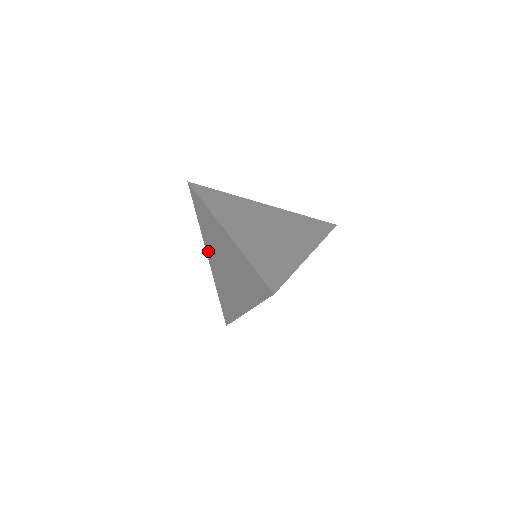
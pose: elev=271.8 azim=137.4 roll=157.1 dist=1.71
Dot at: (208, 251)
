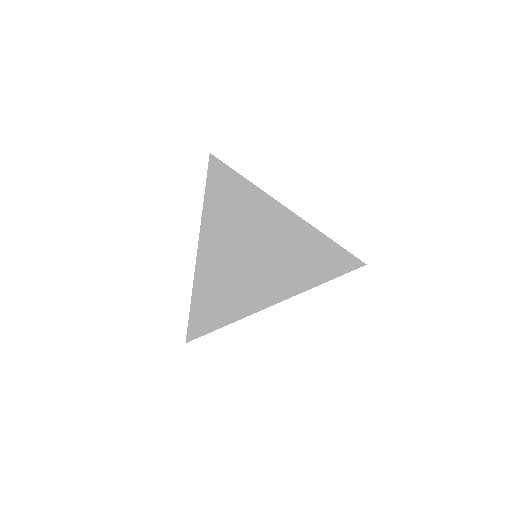
Dot at: occluded
